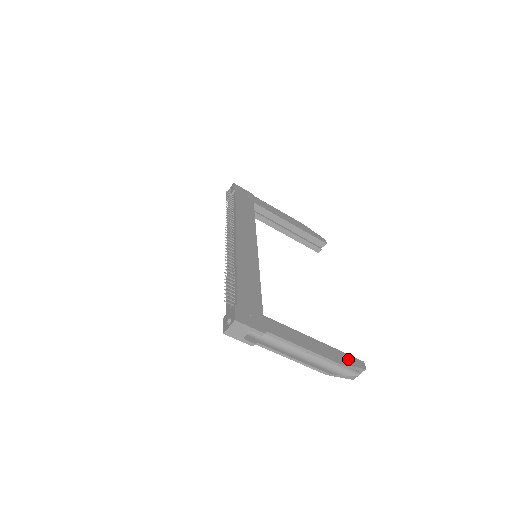
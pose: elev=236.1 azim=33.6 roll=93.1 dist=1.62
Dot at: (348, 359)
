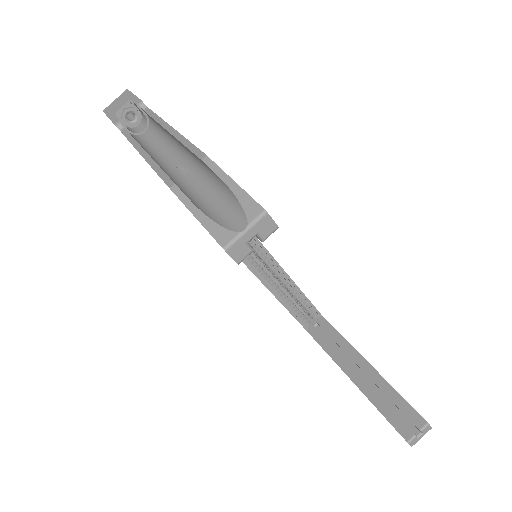
Dot at: occluded
